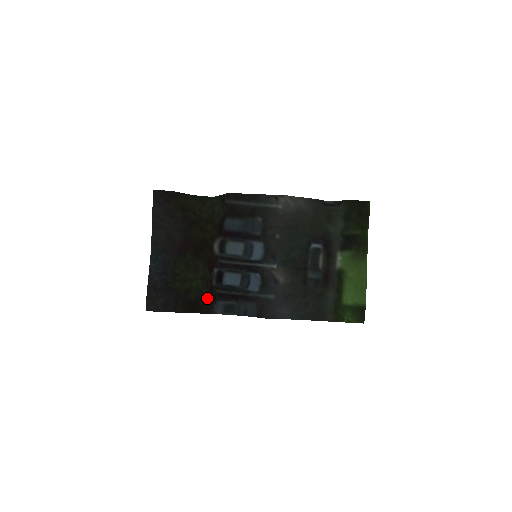
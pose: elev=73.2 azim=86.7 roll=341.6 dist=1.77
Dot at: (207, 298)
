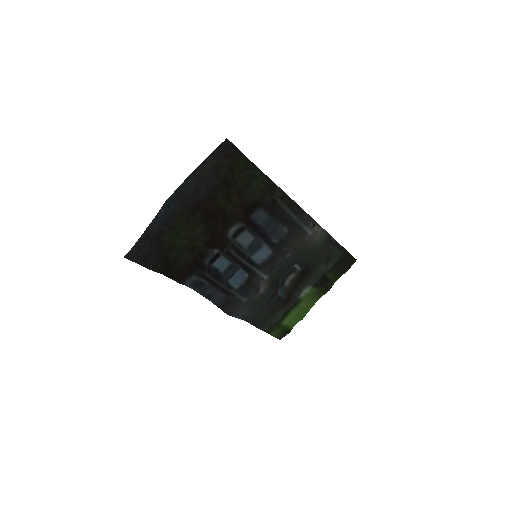
Dot at: (186, 267)
